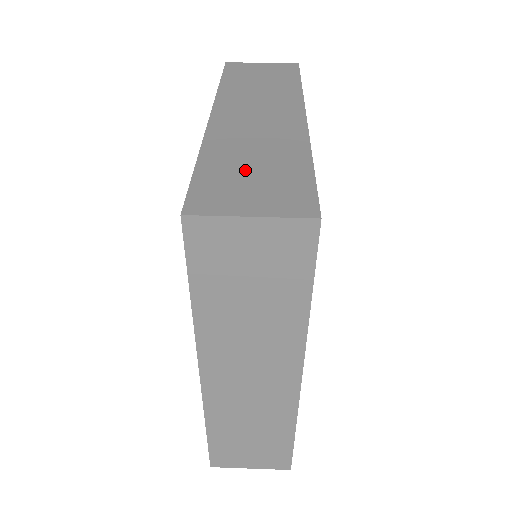
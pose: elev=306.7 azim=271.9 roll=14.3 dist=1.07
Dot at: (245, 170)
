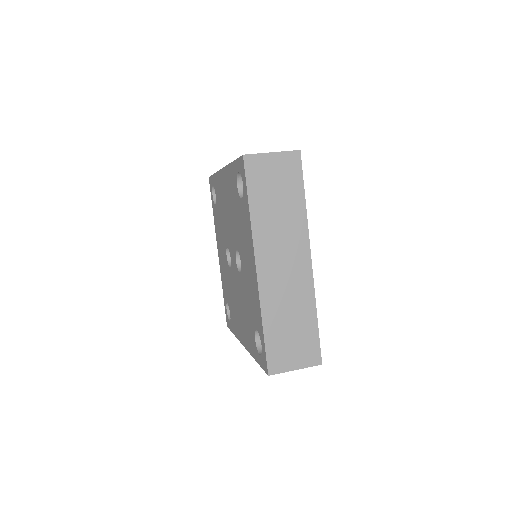
Dot at: occluded
